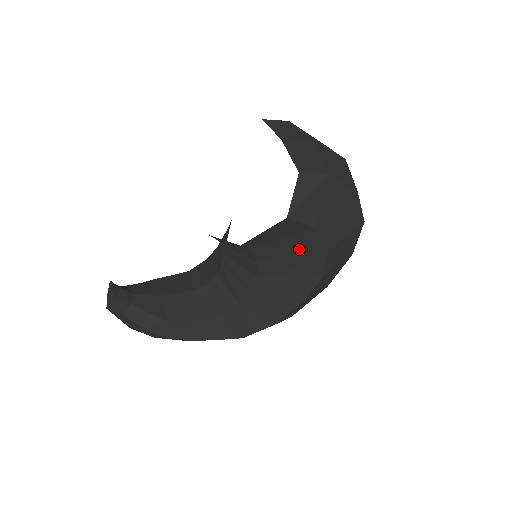
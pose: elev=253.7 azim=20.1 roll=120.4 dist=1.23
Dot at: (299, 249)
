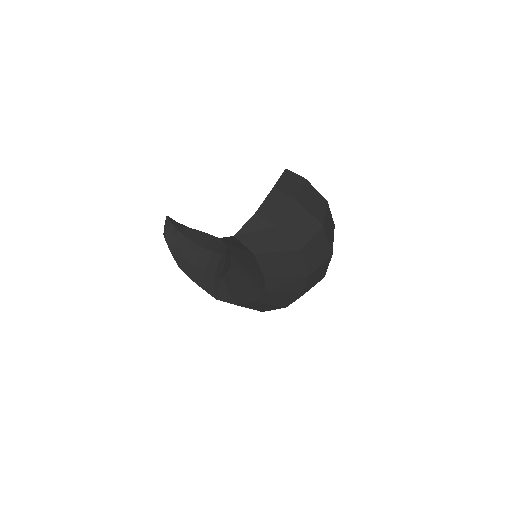
Dot at: (250, 263)
